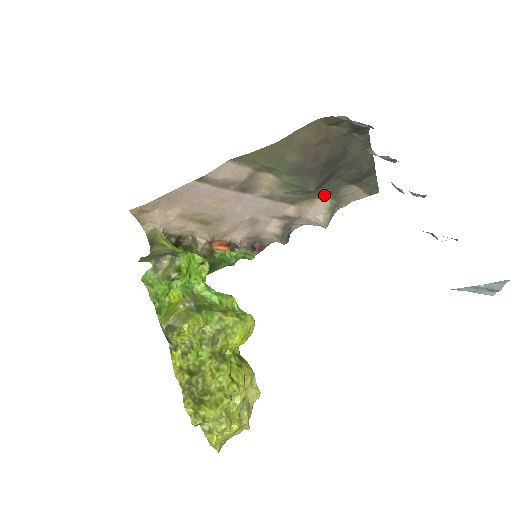
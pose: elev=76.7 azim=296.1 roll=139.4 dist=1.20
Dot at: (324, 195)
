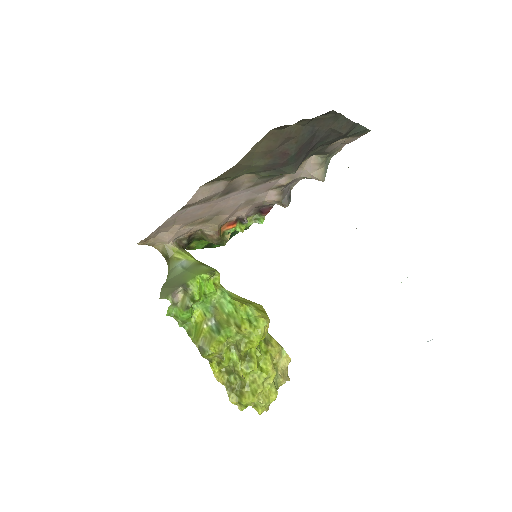
Dot at: occluded
